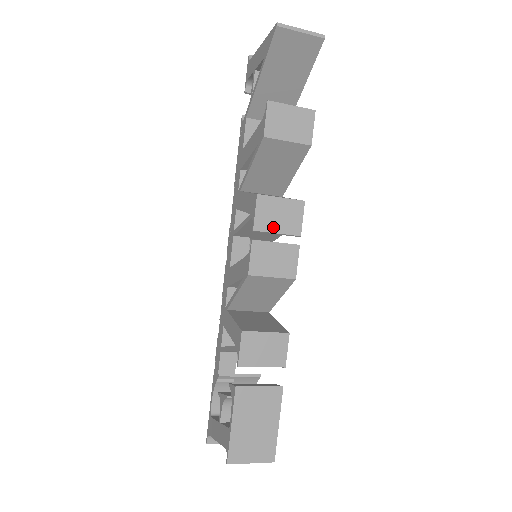
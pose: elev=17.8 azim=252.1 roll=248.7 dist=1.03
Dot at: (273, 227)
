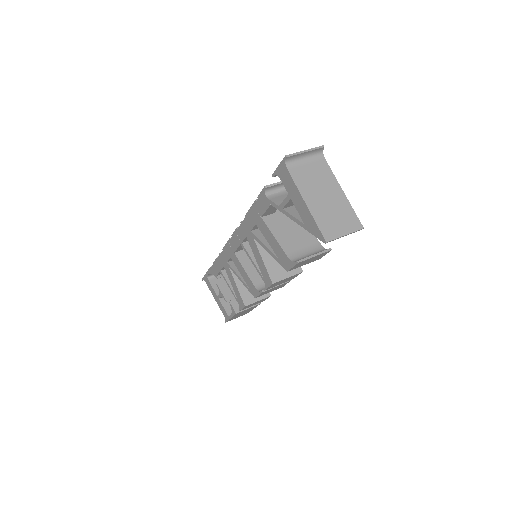
Dot at: occluded
